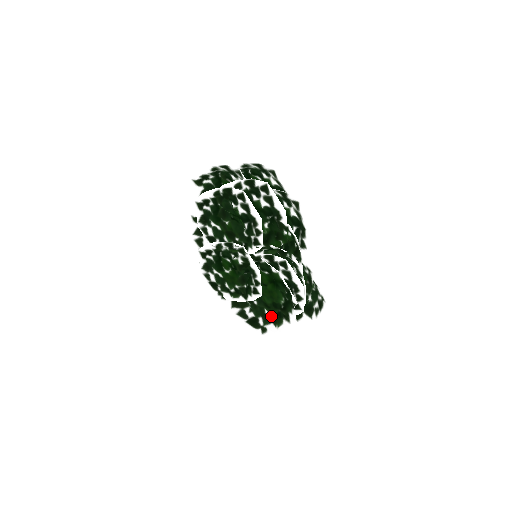
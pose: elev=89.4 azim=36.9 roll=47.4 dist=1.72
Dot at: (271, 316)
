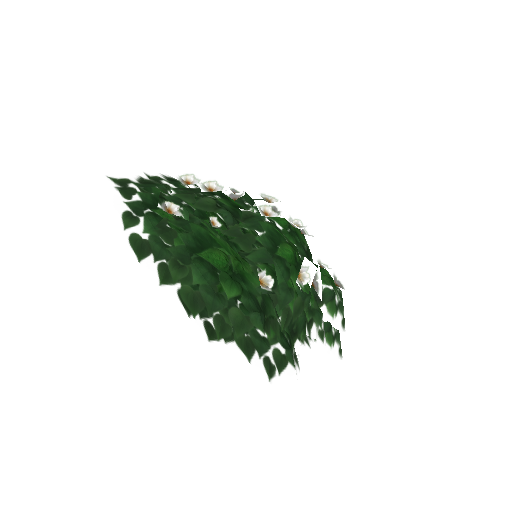
Dot at: occluded
